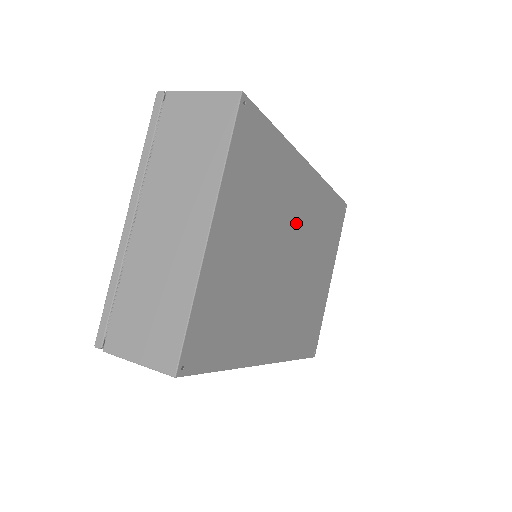
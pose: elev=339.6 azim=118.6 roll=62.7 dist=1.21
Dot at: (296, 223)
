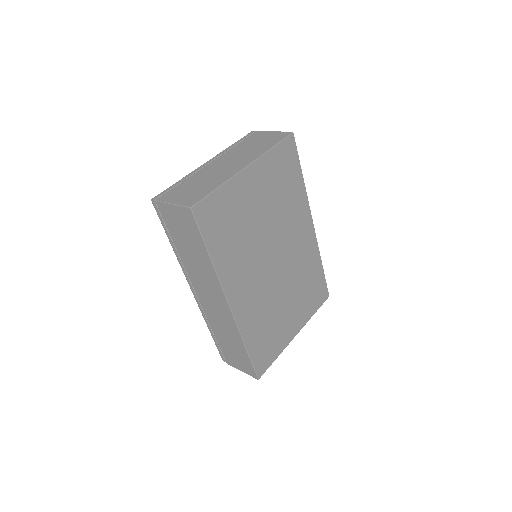
Dot at: (290, 244)
